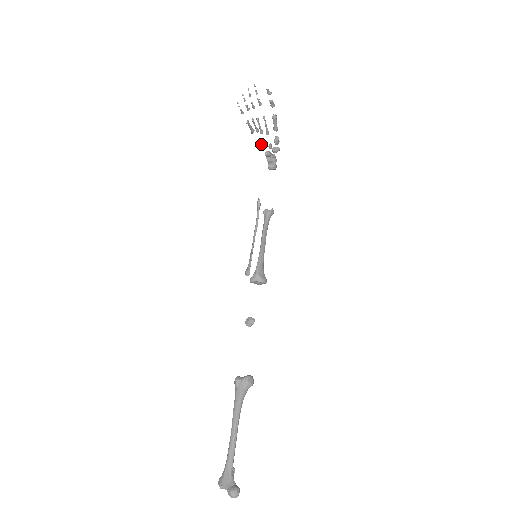
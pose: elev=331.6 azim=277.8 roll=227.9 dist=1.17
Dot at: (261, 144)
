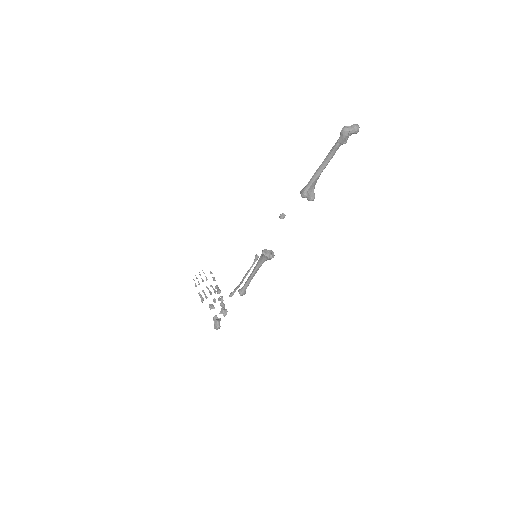
Dot at: (211, 305)
